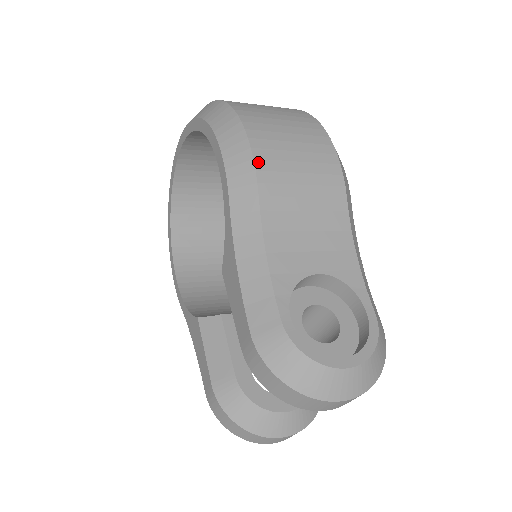
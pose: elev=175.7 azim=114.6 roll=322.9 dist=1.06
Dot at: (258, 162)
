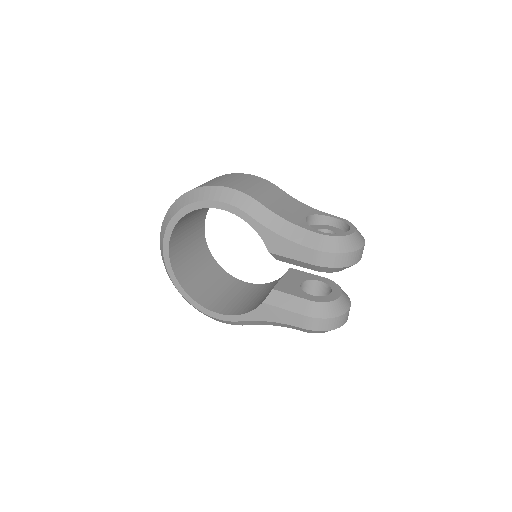
Dot at: (245, 193)
